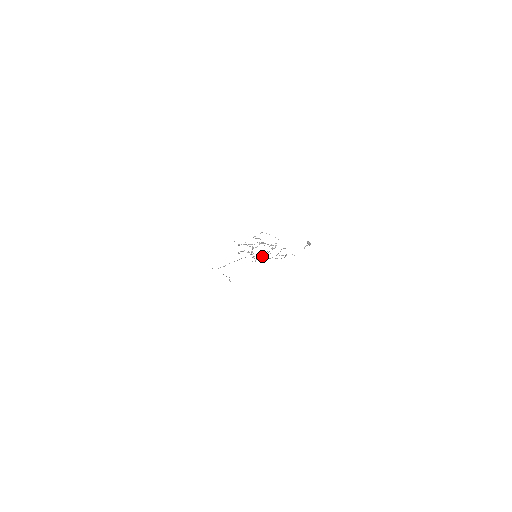
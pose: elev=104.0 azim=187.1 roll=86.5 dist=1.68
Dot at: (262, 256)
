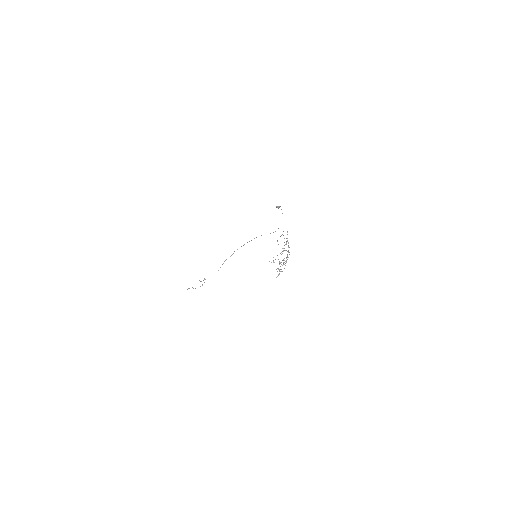
Dot at: (288, 257)
